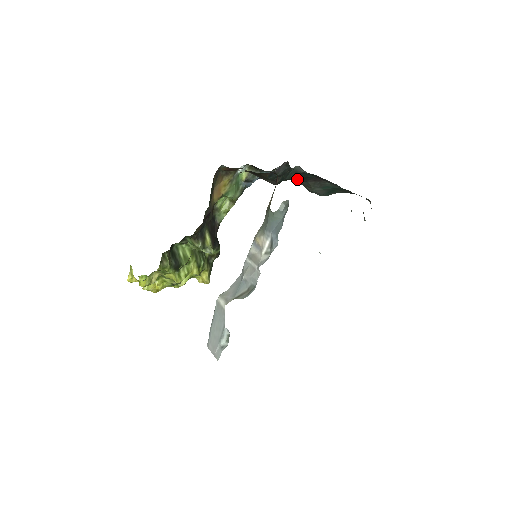
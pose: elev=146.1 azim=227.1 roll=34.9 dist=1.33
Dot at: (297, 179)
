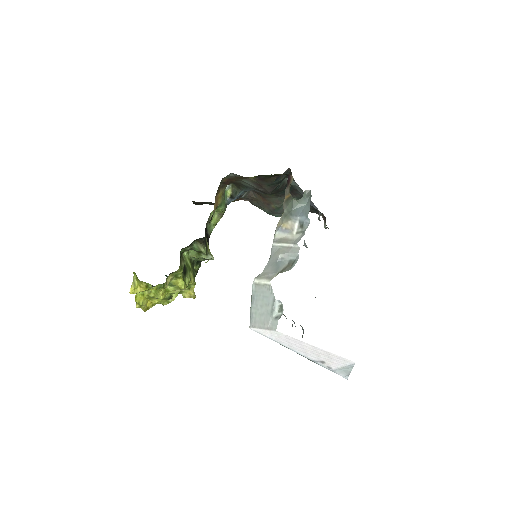
Dot at: (276, 193)
